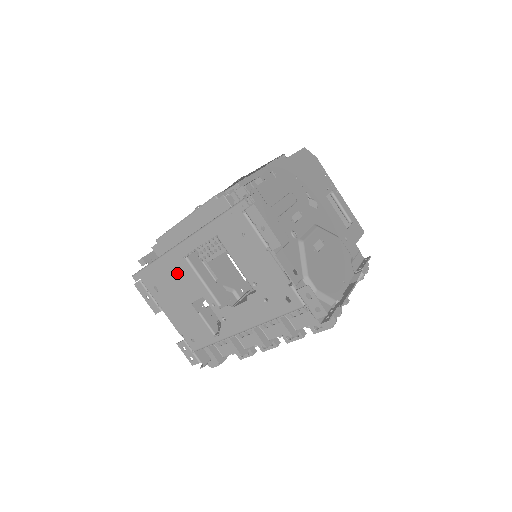
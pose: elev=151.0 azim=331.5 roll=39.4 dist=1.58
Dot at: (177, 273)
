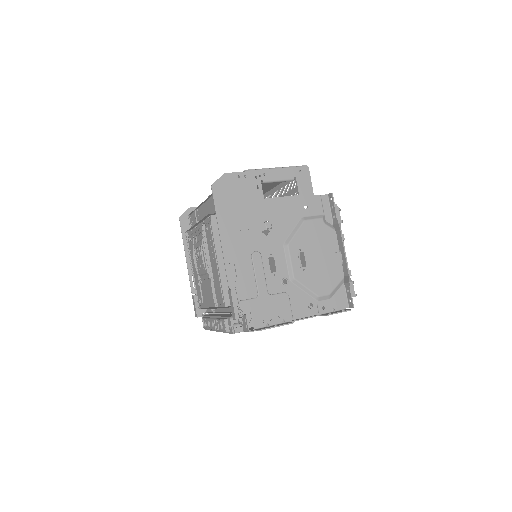
Dot at: occluded
